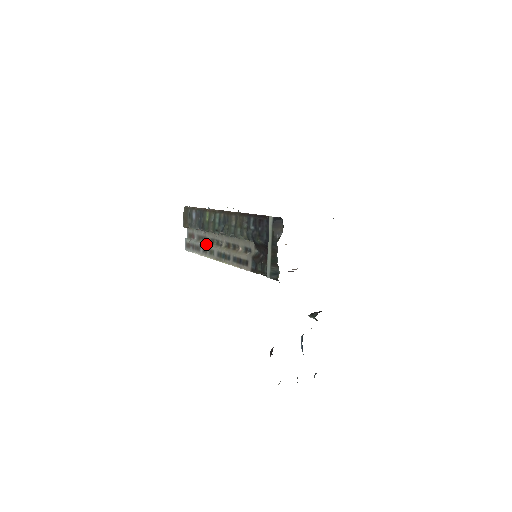
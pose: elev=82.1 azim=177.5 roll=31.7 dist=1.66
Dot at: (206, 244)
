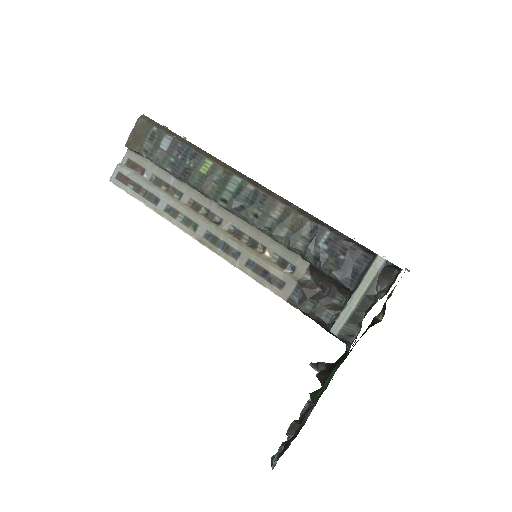
Dot at: (179, 203)
